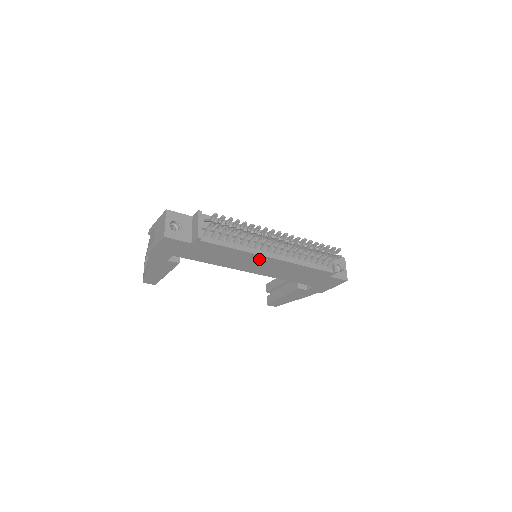
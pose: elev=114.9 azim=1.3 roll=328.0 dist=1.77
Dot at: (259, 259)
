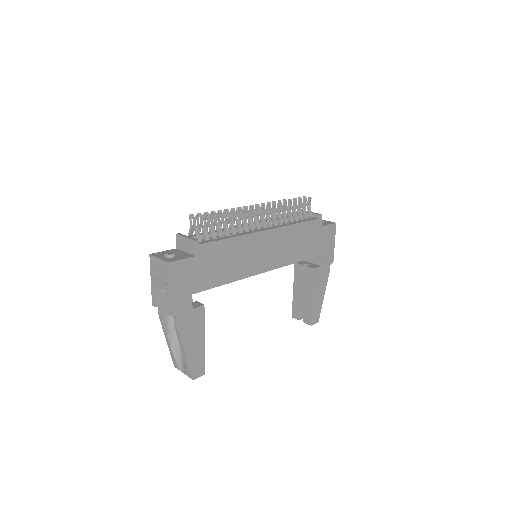
Dot at: (259, 241)
